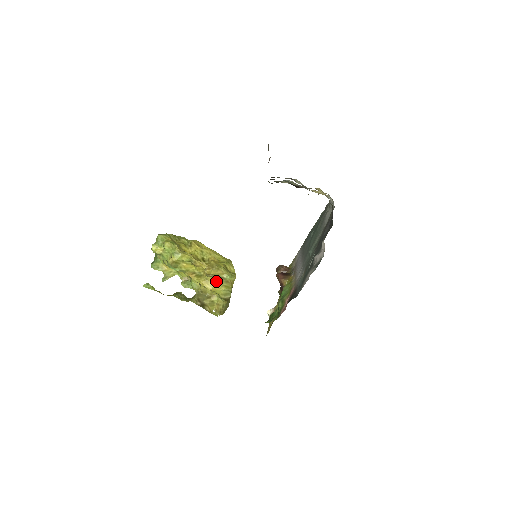
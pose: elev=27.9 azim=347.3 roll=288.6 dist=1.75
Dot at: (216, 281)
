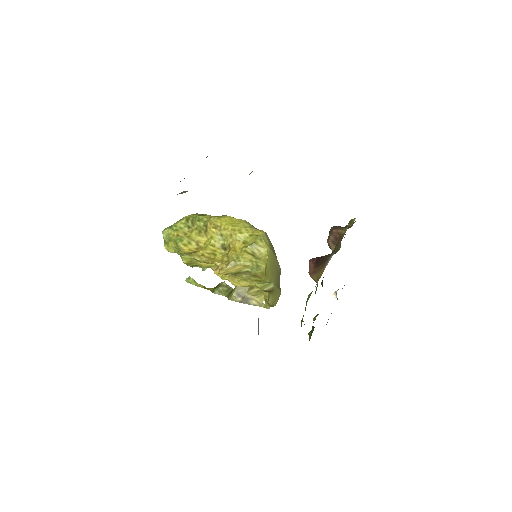
Dot at: (241, 277)
